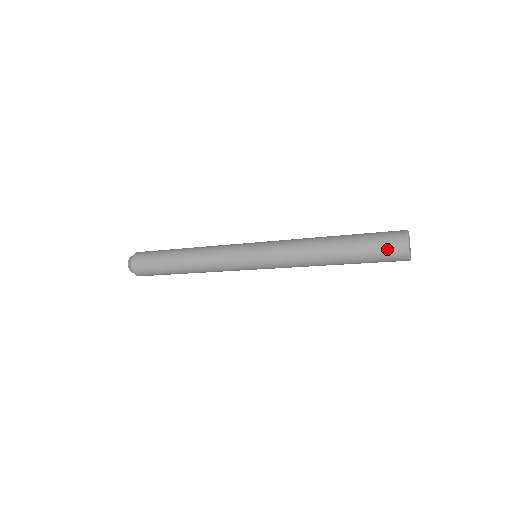
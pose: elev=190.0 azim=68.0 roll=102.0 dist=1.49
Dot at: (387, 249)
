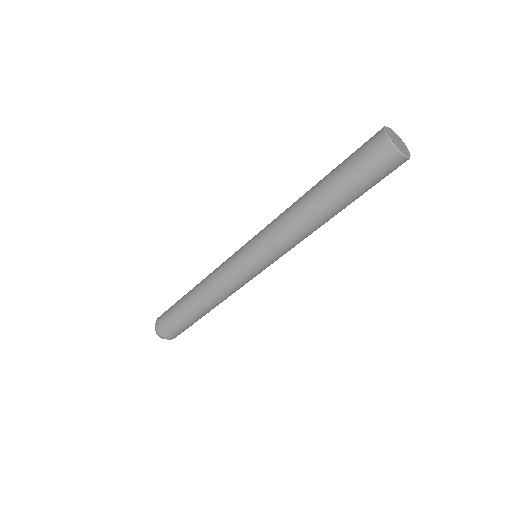
Dot at: (364, 144)
